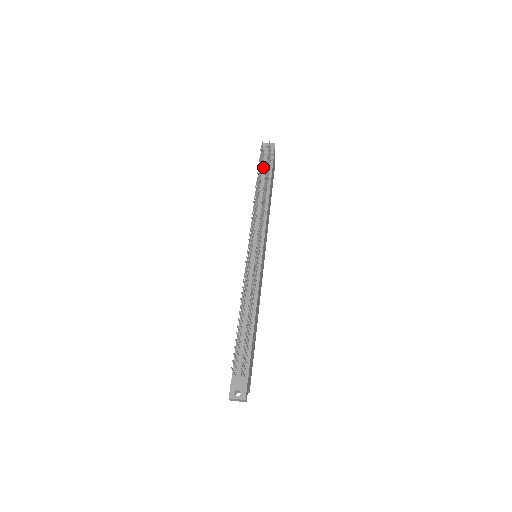
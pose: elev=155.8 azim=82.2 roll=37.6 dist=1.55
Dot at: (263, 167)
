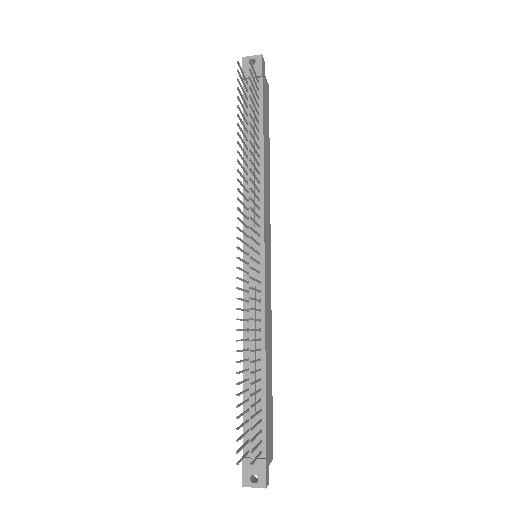
Dot at: (248, 101)
